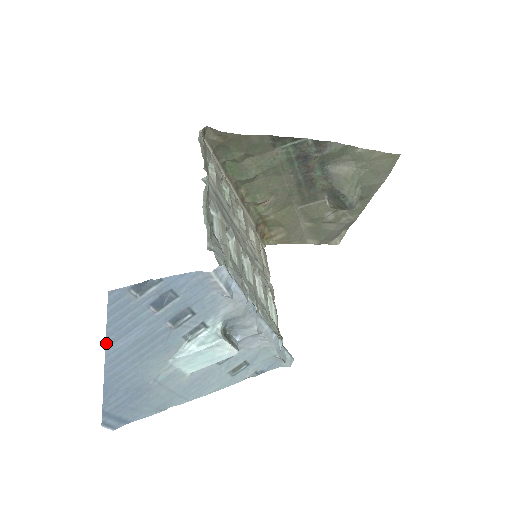
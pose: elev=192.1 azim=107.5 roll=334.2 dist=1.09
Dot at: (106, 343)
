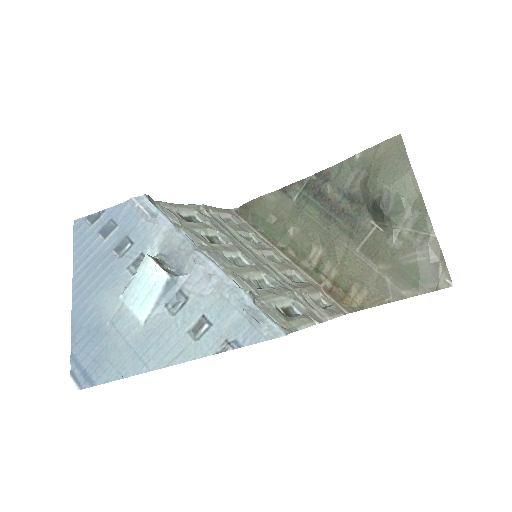
Dot at: (73, 267)
